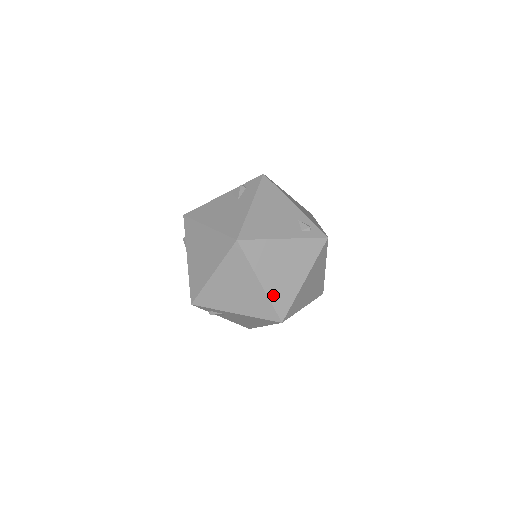
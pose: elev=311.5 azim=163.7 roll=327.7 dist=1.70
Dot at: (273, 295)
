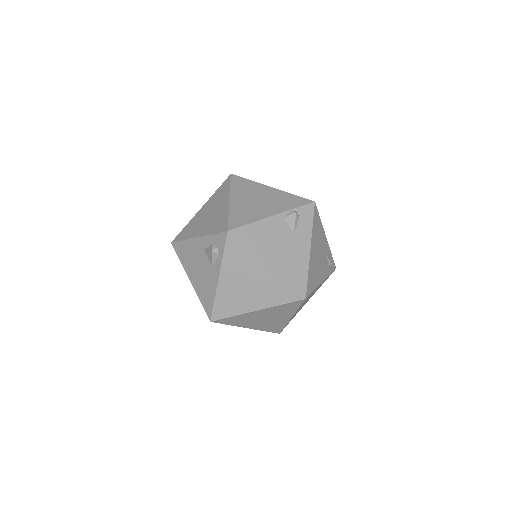
Dot at: occluded
